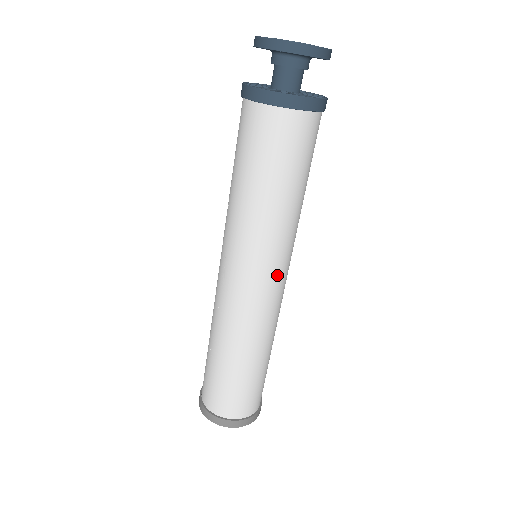
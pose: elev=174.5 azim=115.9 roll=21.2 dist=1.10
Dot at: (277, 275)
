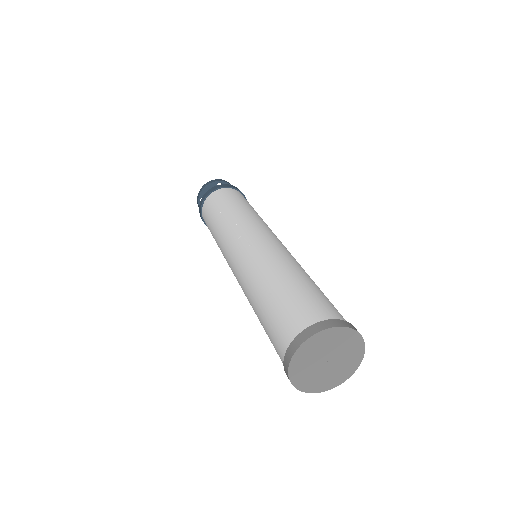
Dot at: occluded
